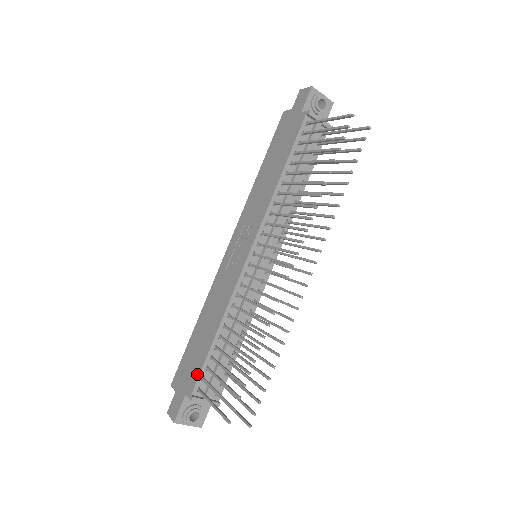
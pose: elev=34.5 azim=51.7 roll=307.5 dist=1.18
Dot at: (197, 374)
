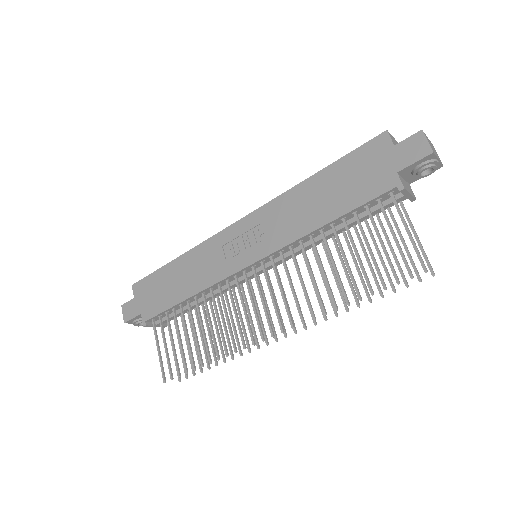
Dot at: (156, 312)
